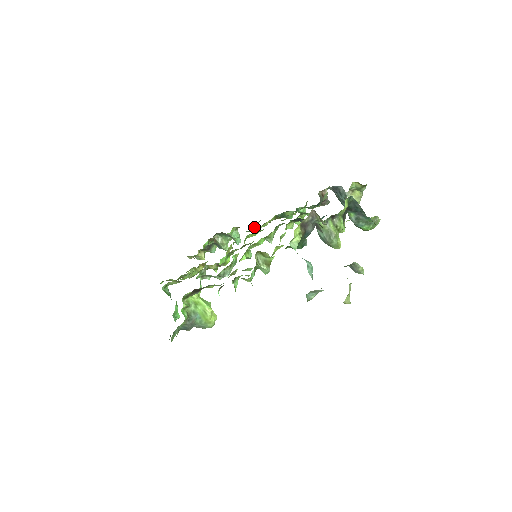
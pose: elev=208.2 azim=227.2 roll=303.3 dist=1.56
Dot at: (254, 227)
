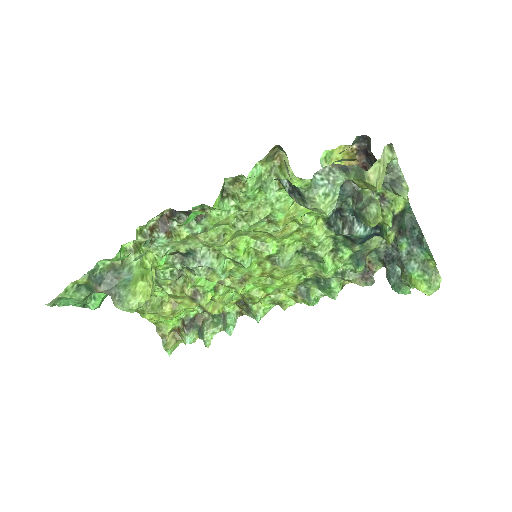
Dot at: (261, 308)
